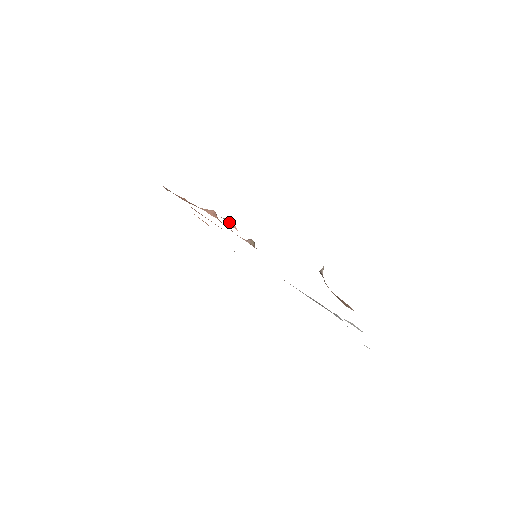
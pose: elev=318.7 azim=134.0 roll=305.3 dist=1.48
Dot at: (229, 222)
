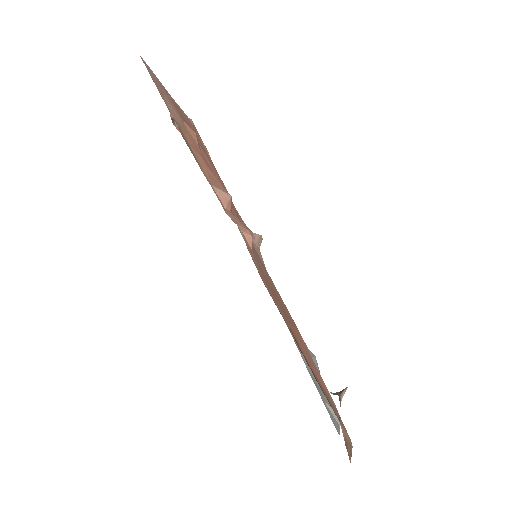
Dot at: (246, 236)
